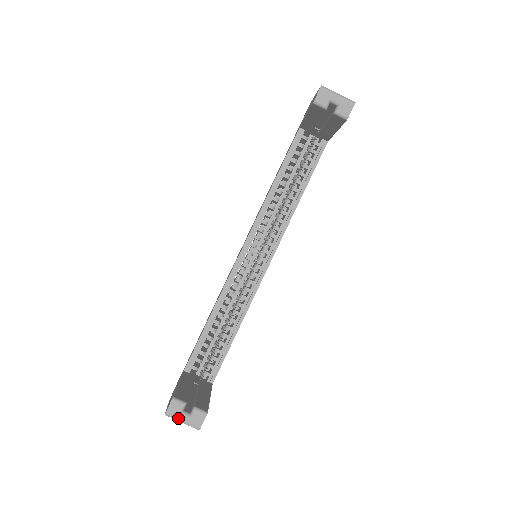
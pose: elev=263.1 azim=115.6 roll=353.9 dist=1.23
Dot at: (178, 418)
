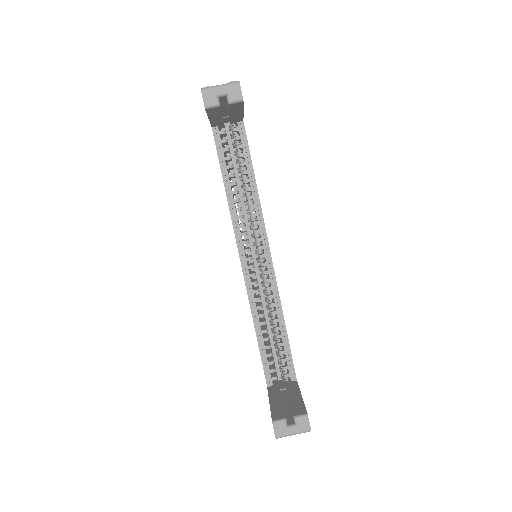
Dot at: (288, 434)
